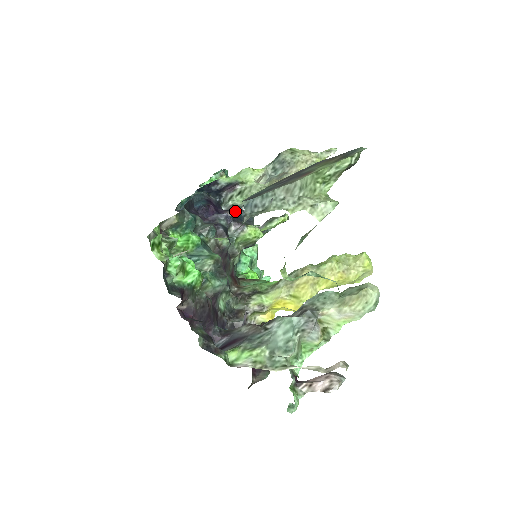
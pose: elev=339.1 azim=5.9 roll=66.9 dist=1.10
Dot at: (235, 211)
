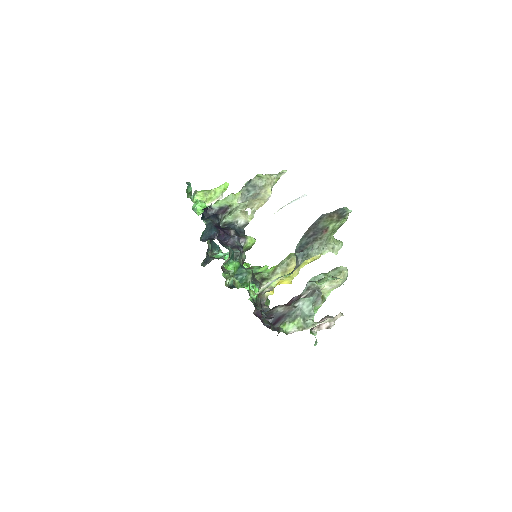
Dot at: (230, 227)
